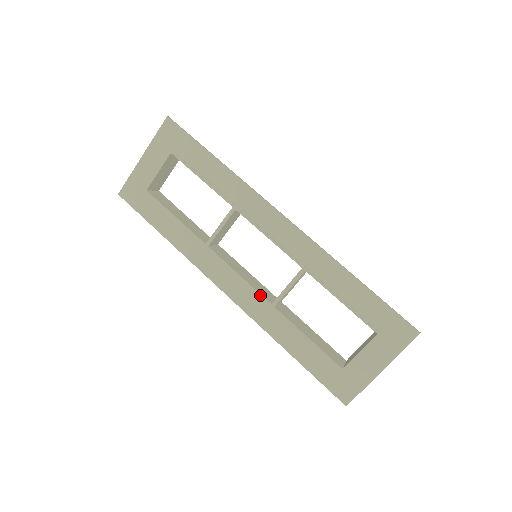
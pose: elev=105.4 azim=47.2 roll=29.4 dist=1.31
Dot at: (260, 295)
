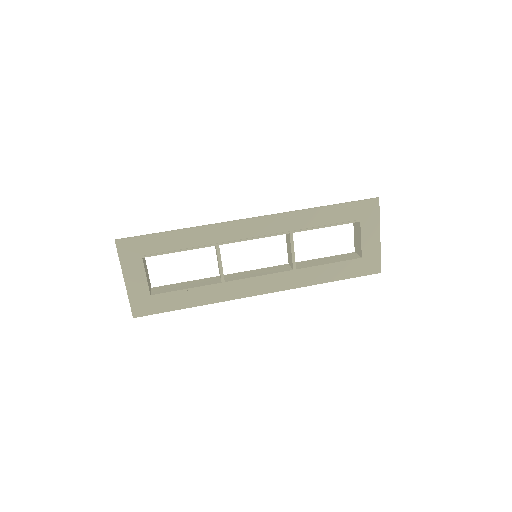
Dot at: (282, 273)
